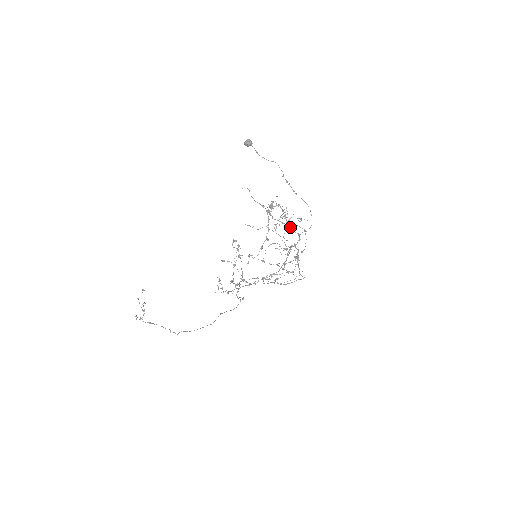
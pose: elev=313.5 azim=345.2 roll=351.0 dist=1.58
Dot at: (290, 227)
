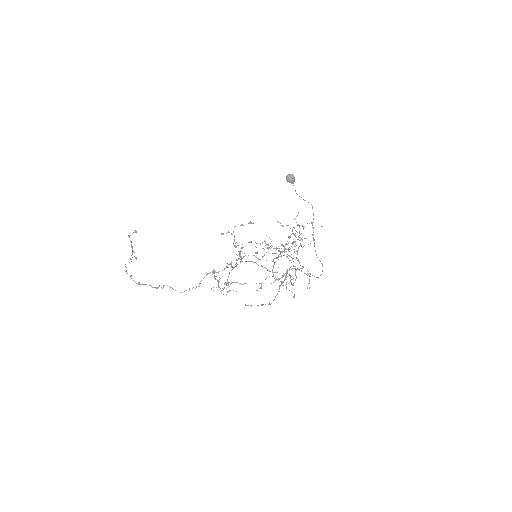
Dot at: (298, 261)
